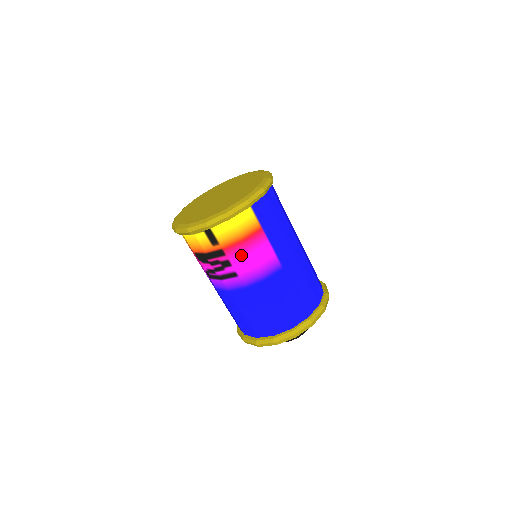
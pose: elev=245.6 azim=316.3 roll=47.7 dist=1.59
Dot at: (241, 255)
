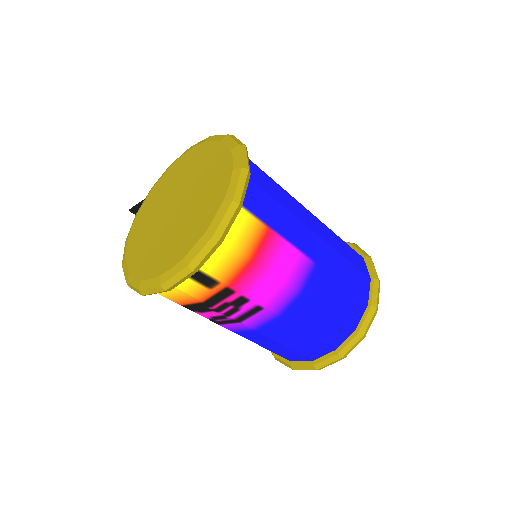
Dot at: (257, 280)
